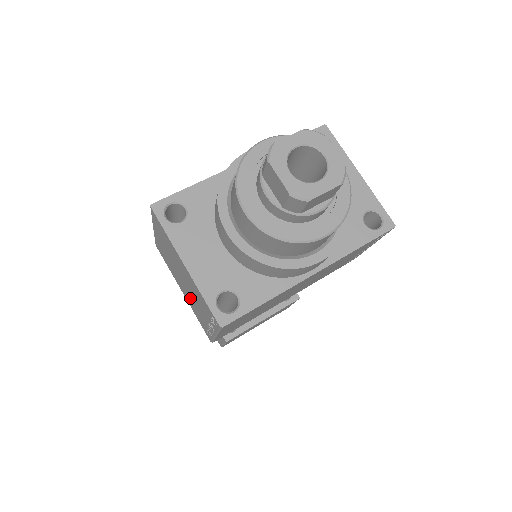
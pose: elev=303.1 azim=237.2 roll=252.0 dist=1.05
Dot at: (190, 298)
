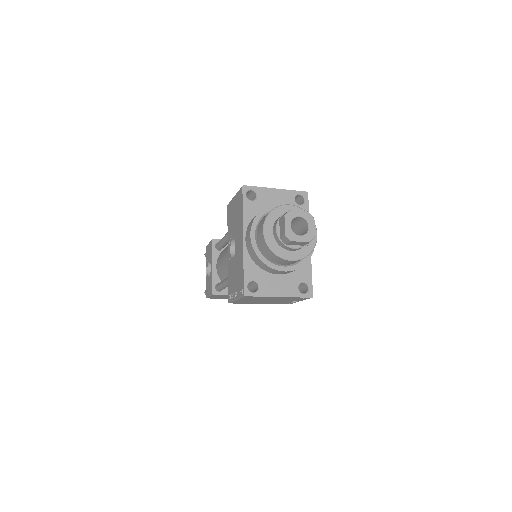
Dot at: (273, 302)
